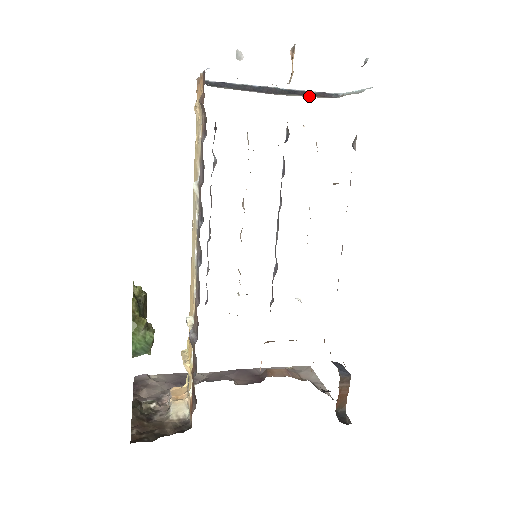
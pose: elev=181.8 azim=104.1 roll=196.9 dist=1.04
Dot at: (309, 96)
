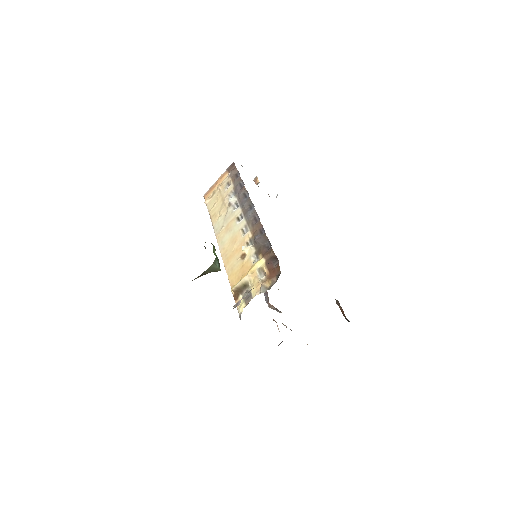
Dot at: occluded
